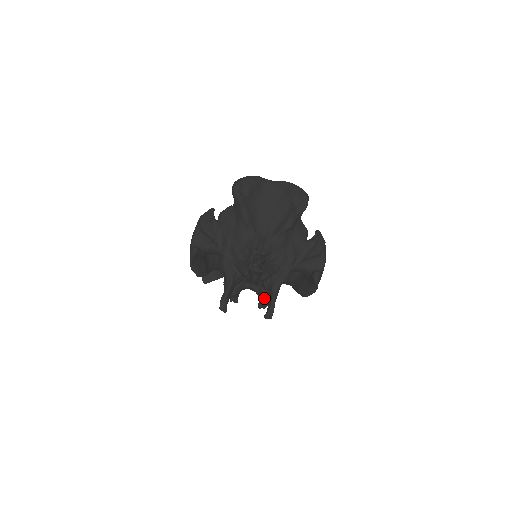
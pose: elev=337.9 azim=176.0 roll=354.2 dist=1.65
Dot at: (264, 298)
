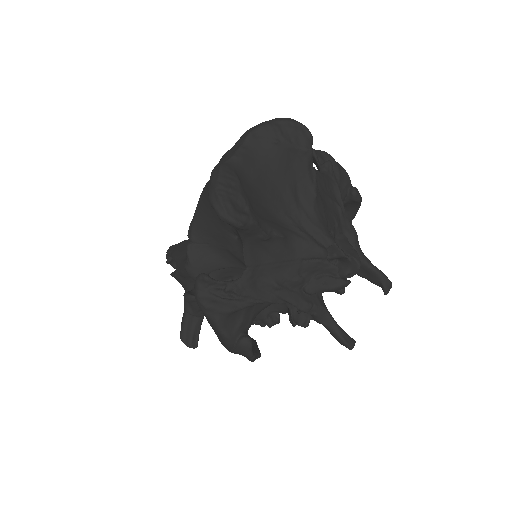
Dot at: occluded
